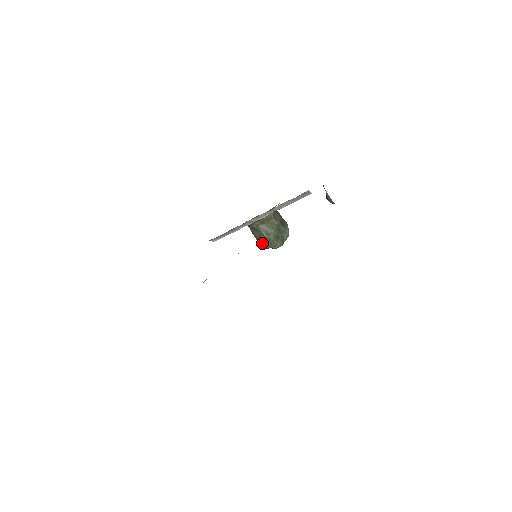
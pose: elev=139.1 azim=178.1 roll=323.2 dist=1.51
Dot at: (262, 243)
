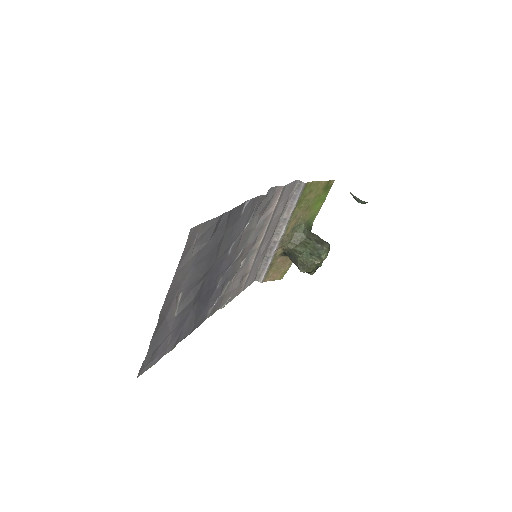
Dot at: (299, 266)
